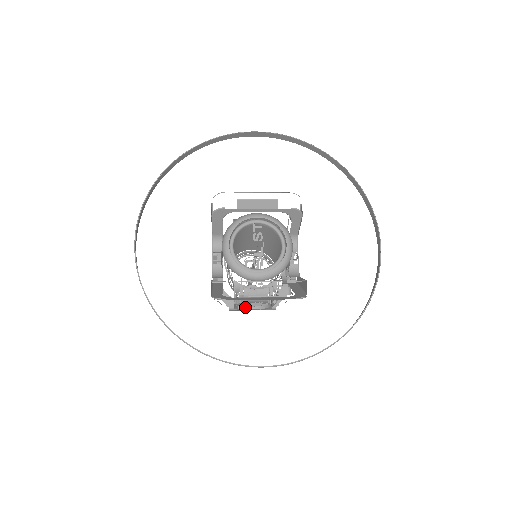
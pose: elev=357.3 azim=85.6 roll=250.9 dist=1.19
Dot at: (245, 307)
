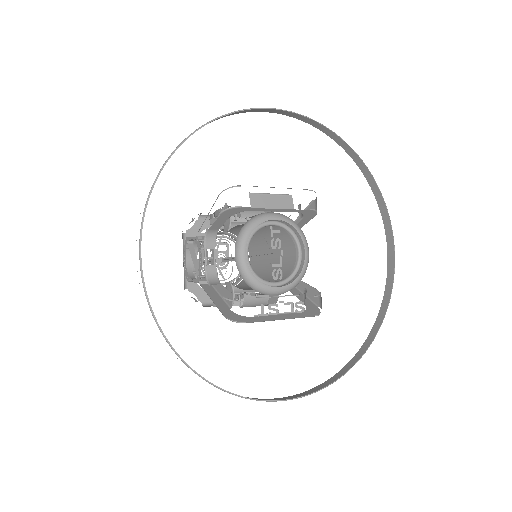
Dot at: occluded
